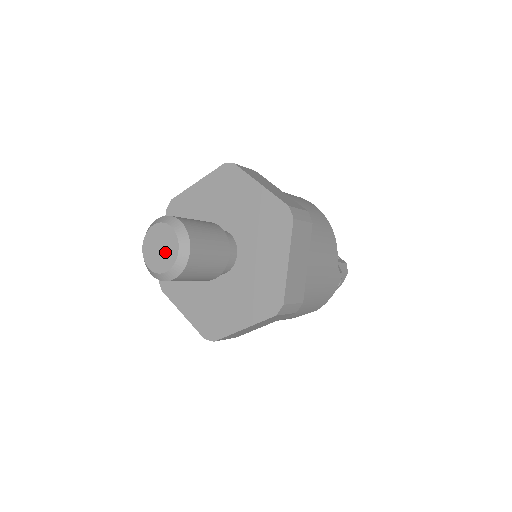
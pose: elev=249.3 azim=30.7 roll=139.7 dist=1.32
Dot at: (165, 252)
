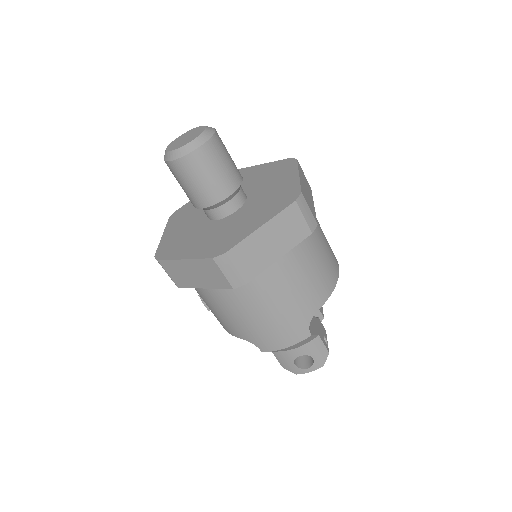
Dot at: (185, 140)
